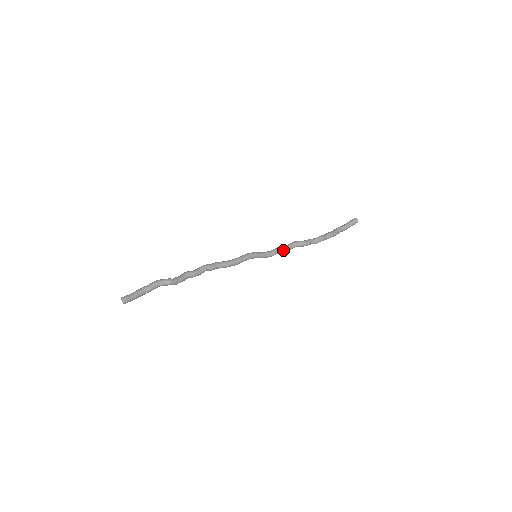
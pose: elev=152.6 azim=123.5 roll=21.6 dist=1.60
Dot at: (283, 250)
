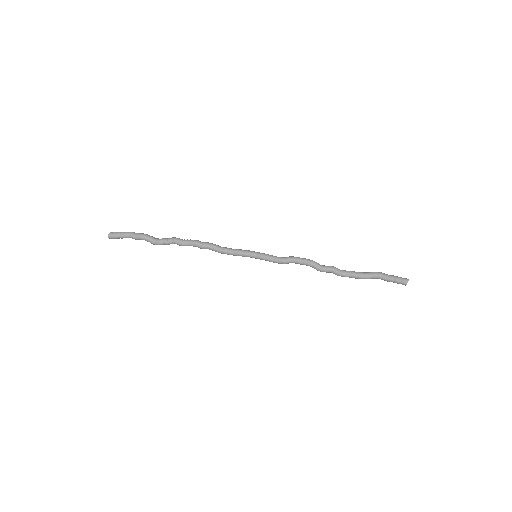
Dot at: occluded
